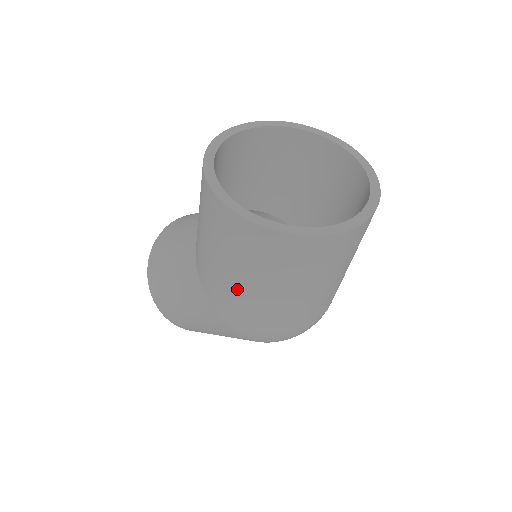
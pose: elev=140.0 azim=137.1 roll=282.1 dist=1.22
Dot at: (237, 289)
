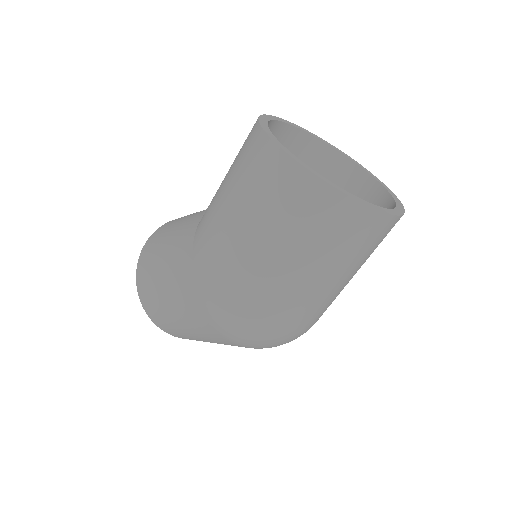
Dot at: (228, 231)
